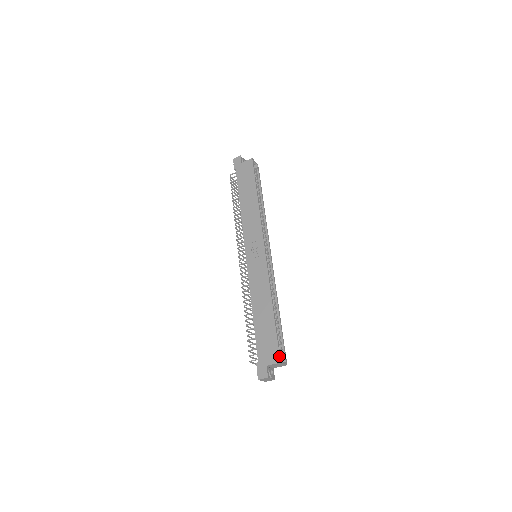
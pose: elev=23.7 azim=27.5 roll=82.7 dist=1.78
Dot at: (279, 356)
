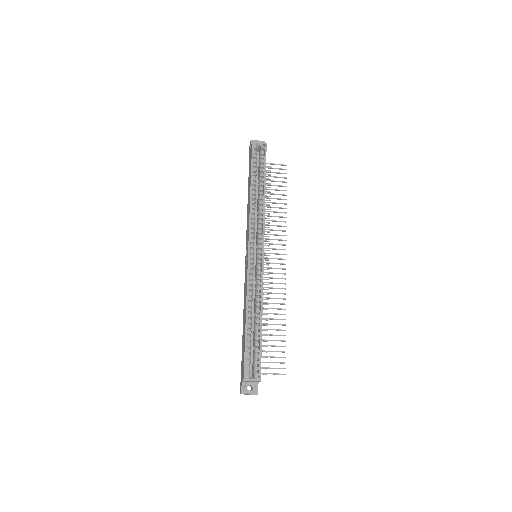
Dot at: (243, 374)
